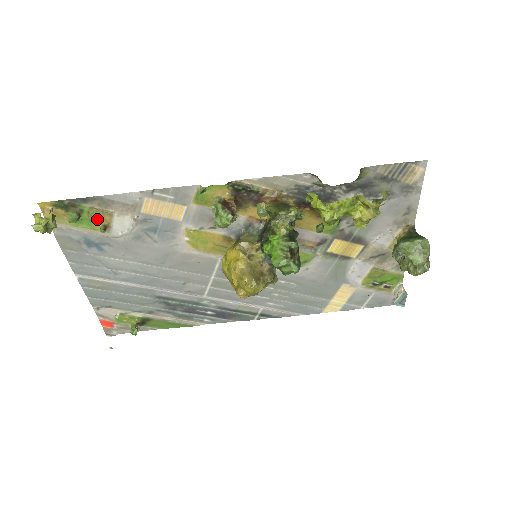
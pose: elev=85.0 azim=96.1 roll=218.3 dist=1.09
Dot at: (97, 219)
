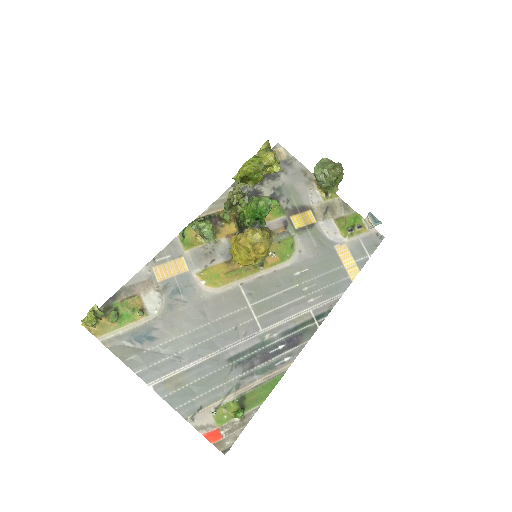
Dot at: (132, 308)
